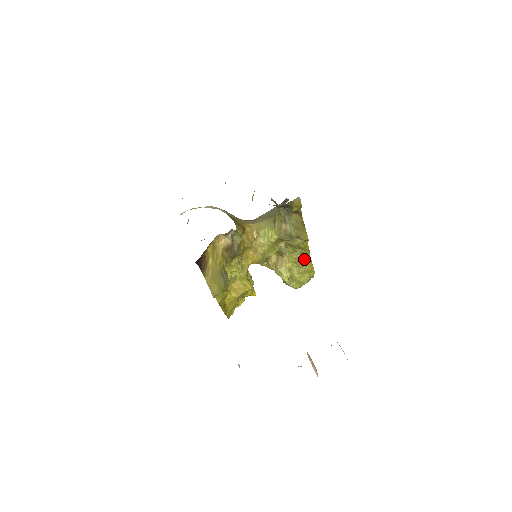
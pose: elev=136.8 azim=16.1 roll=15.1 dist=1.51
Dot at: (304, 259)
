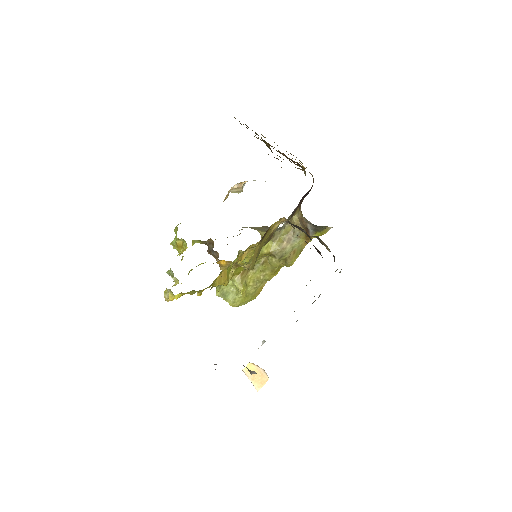
Dot at: (262, 282)
